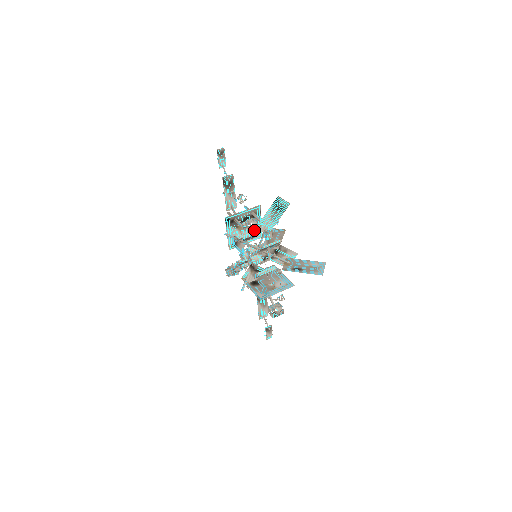
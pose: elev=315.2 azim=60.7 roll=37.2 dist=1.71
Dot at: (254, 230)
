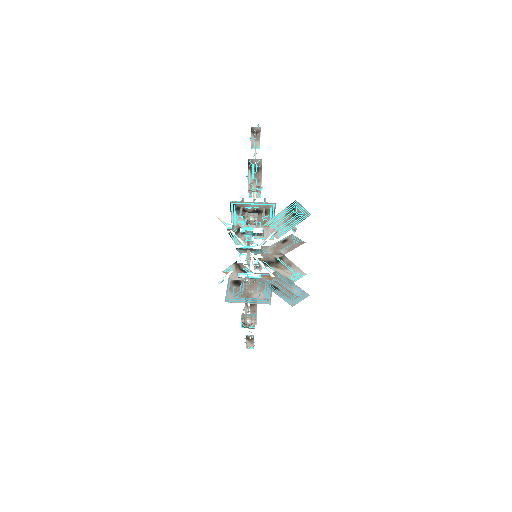
Dot at: (264, 228)
